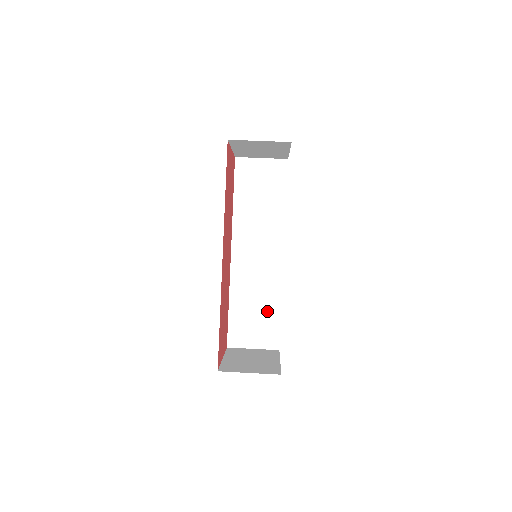
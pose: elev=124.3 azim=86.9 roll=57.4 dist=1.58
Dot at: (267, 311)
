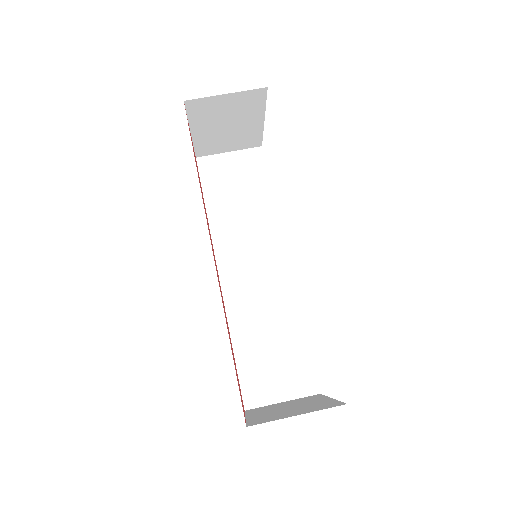
Dot at: (288, 342)
